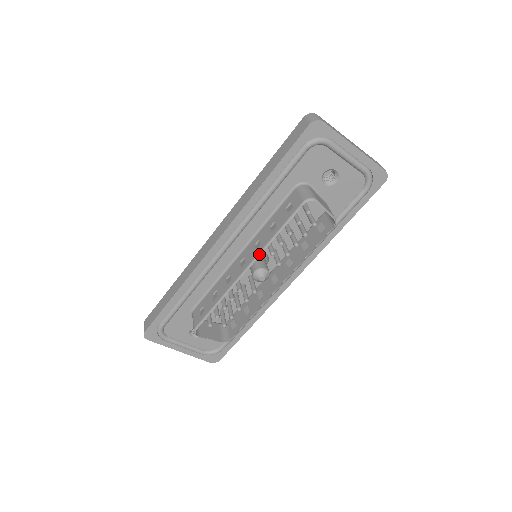
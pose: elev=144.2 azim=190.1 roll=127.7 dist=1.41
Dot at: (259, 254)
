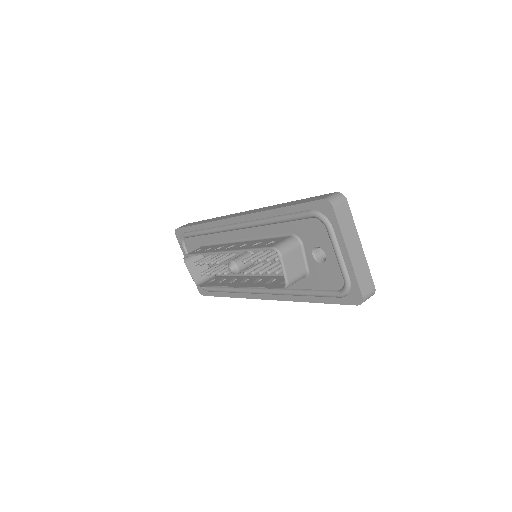
Dot at: (233, 251)
